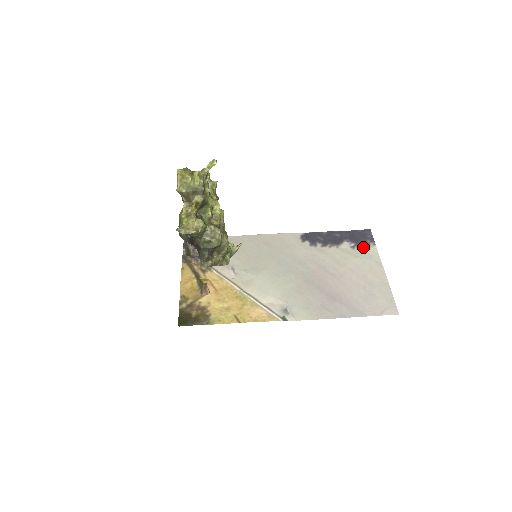
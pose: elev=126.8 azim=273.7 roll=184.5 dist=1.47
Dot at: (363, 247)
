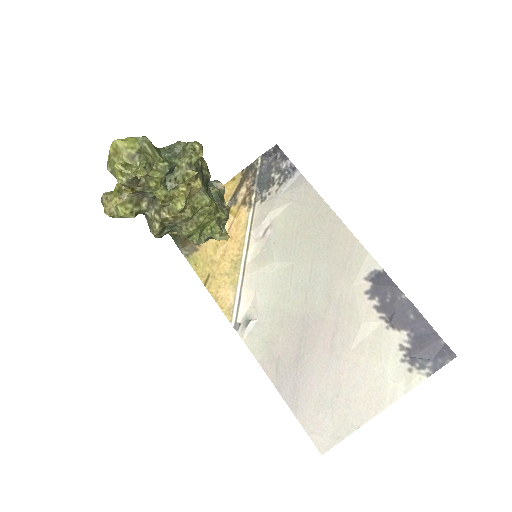
Dot at: (412, 362)
